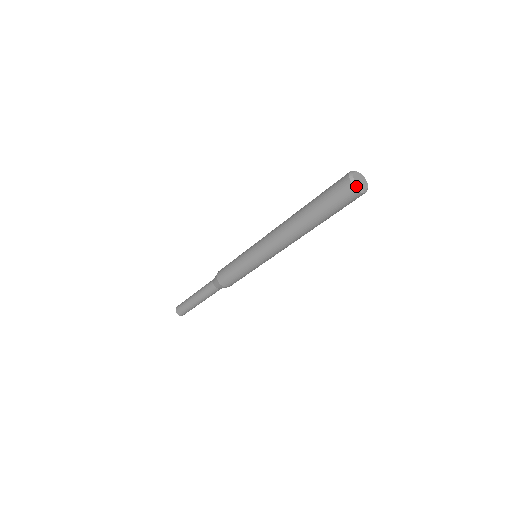
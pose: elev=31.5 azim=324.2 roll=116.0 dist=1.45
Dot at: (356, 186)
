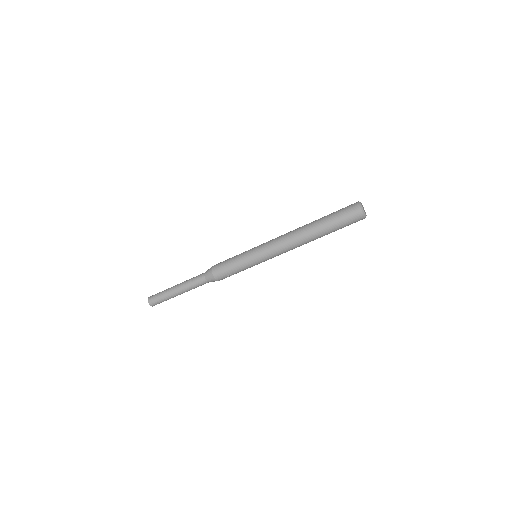
Dot at: (361, 206)
